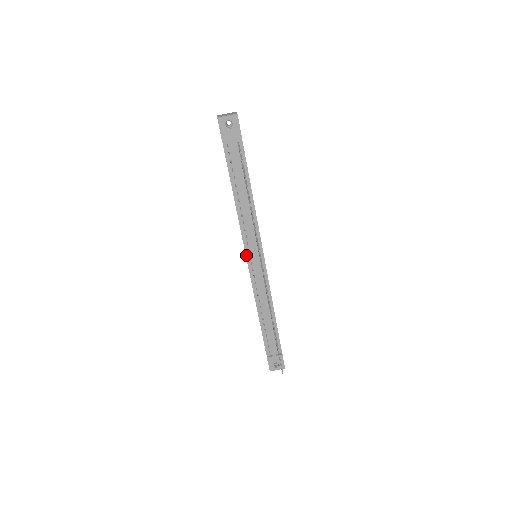
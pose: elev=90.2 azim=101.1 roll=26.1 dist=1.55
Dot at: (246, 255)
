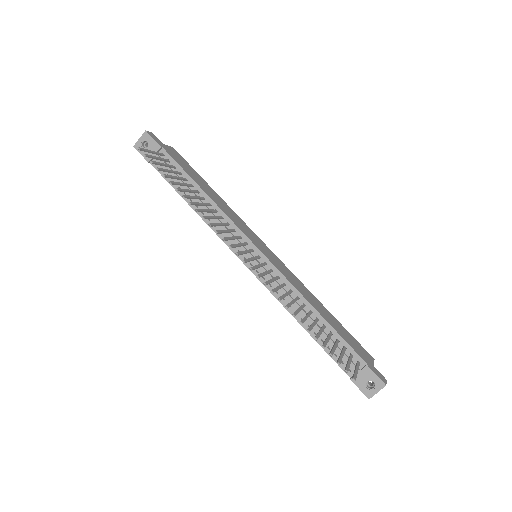
Dot at: (240, 259)
